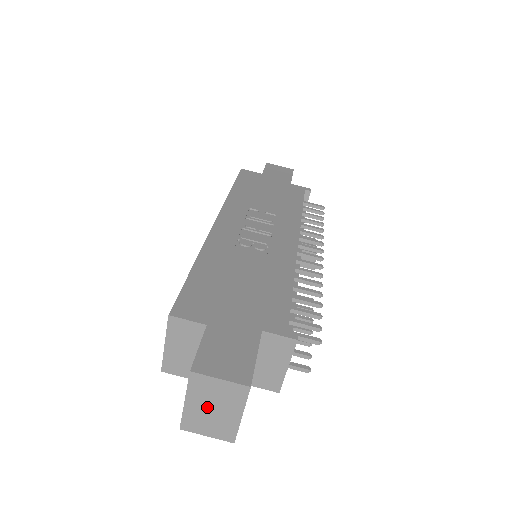
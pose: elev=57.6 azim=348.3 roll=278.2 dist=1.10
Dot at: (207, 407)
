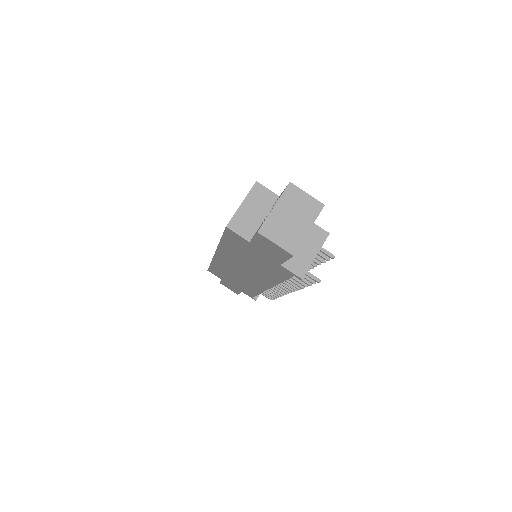
Dot at: (288, 215)
